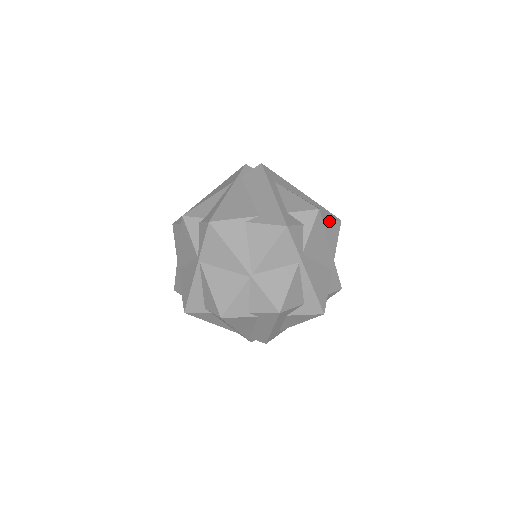
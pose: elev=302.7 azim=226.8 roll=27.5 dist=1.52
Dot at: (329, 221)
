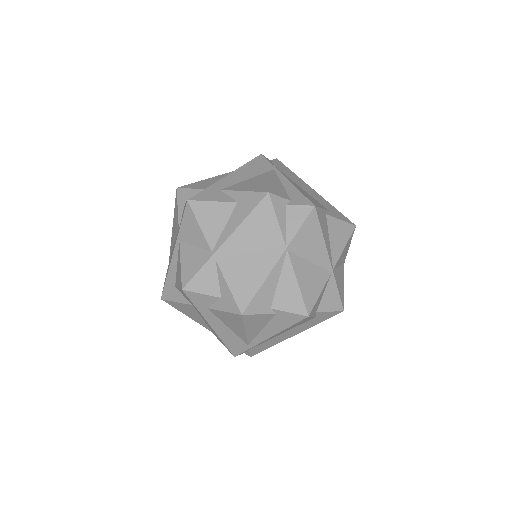
Dot at: occluded
